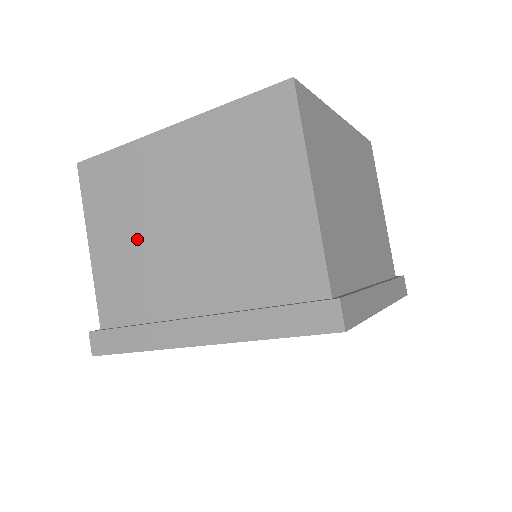
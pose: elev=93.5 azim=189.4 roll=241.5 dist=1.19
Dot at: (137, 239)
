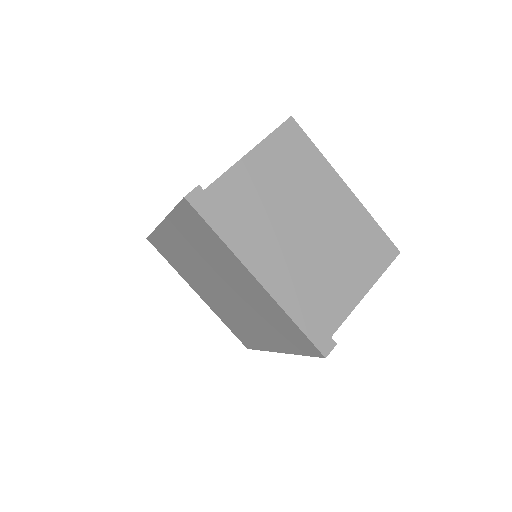
Dot at: occluded
